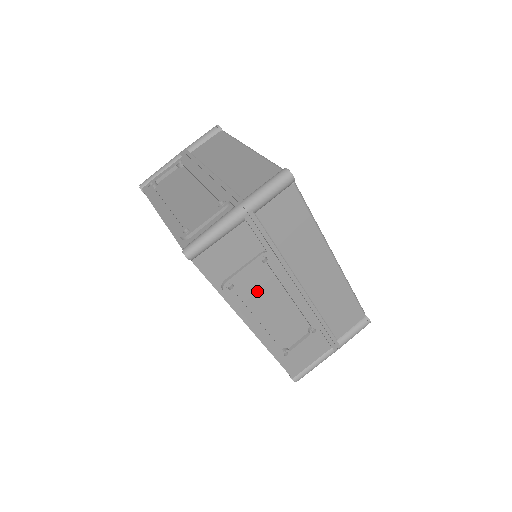
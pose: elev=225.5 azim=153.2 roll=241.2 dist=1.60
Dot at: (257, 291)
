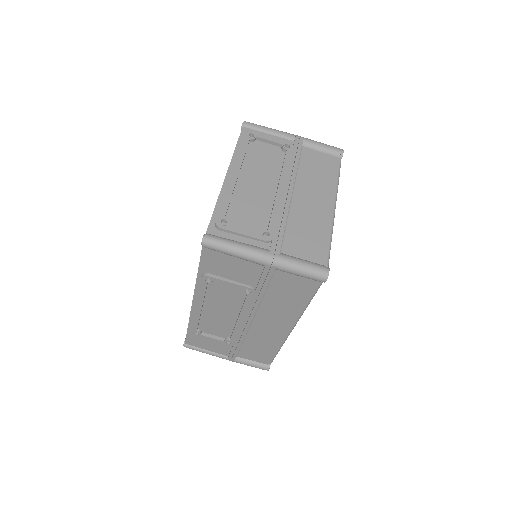
Dot at: (222, 296)
